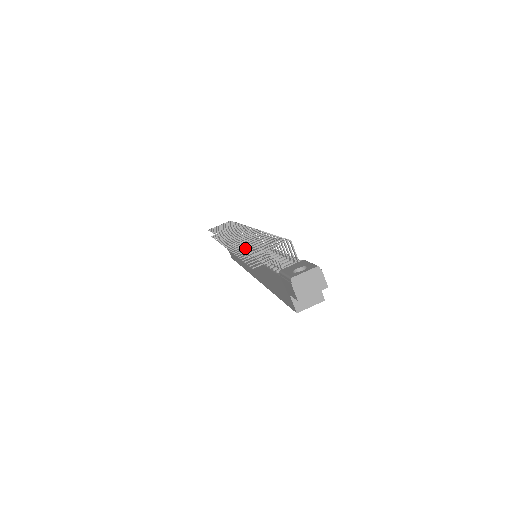
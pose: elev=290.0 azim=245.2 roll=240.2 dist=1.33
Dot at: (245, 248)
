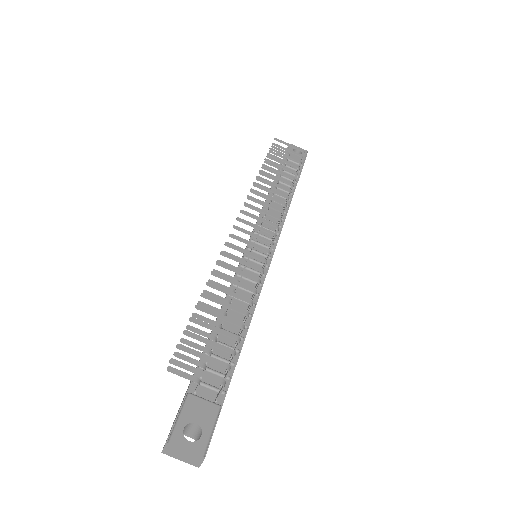
Dot at: (198, 320)
